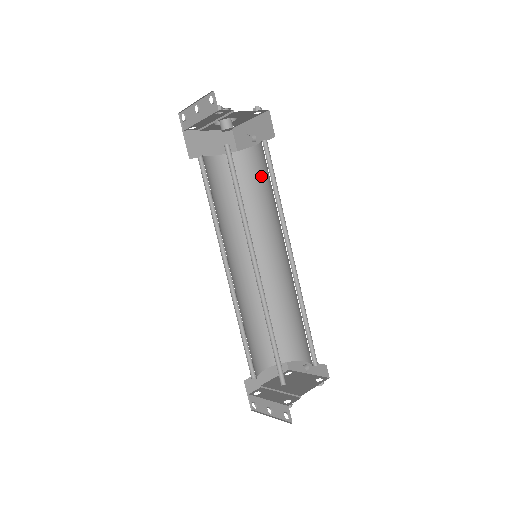
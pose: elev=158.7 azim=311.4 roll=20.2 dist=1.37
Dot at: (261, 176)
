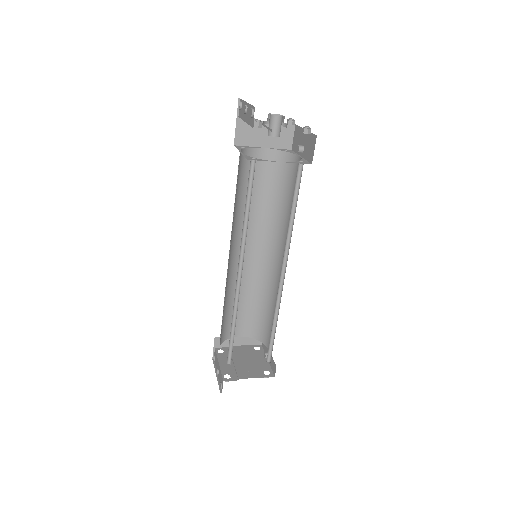
Dot at: occluded
